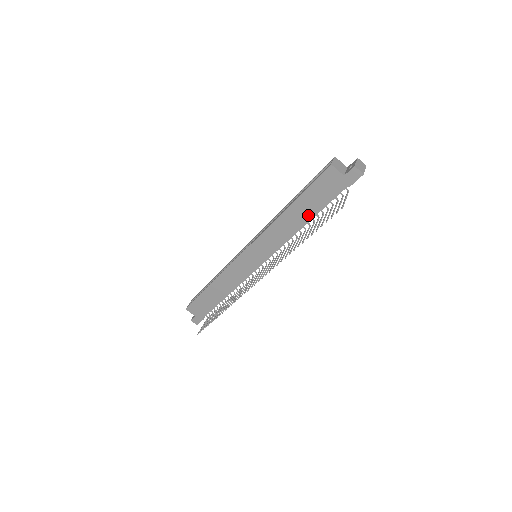
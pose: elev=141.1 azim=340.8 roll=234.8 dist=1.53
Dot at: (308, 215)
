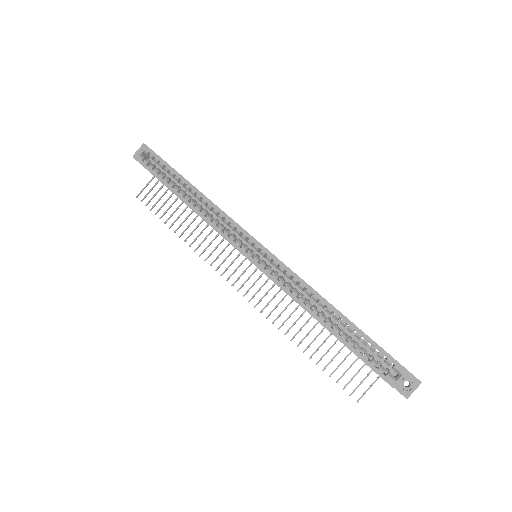
Dot at: occluded
